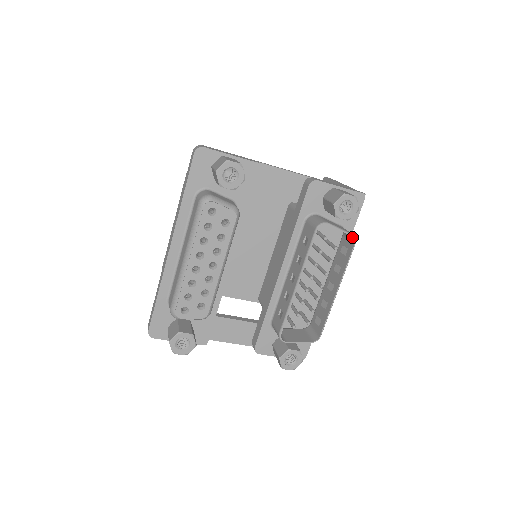
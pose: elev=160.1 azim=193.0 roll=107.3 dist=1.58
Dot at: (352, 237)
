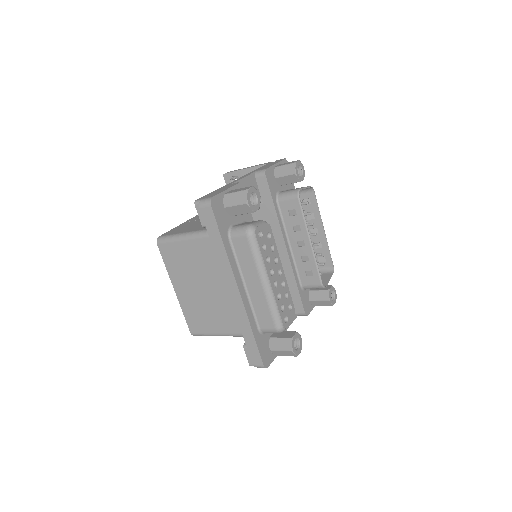
Dot at: (310, 188)
